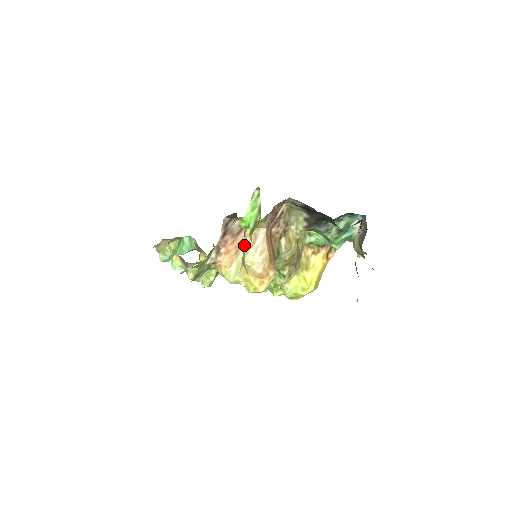
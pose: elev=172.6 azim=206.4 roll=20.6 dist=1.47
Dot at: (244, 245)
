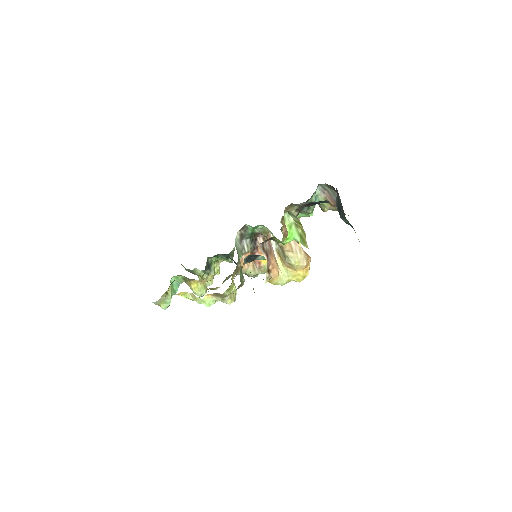
Dot at: (276, 254)
